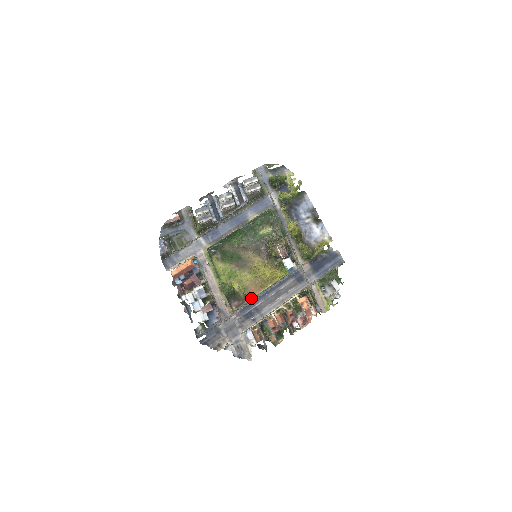
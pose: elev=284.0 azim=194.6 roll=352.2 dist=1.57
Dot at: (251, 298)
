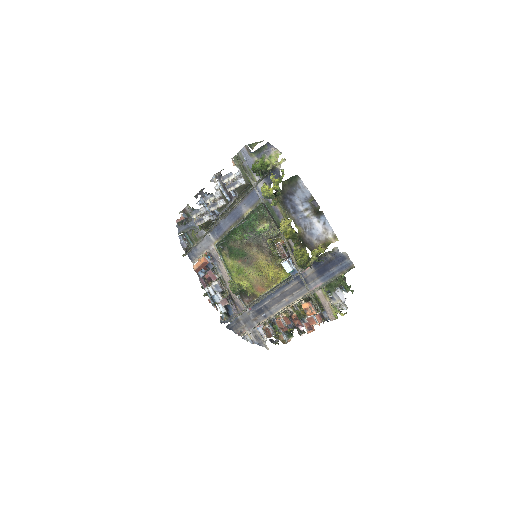
Dot at: (259, 296)
